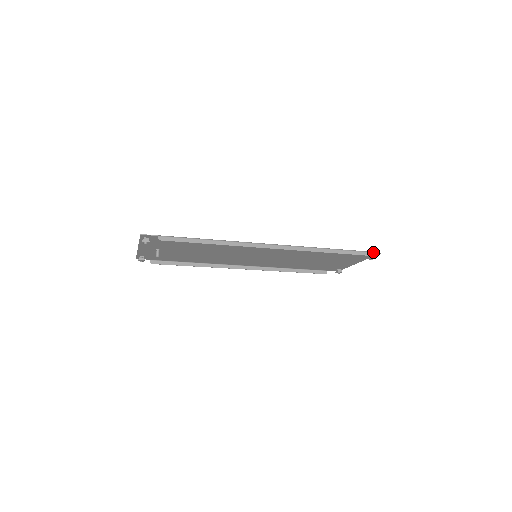
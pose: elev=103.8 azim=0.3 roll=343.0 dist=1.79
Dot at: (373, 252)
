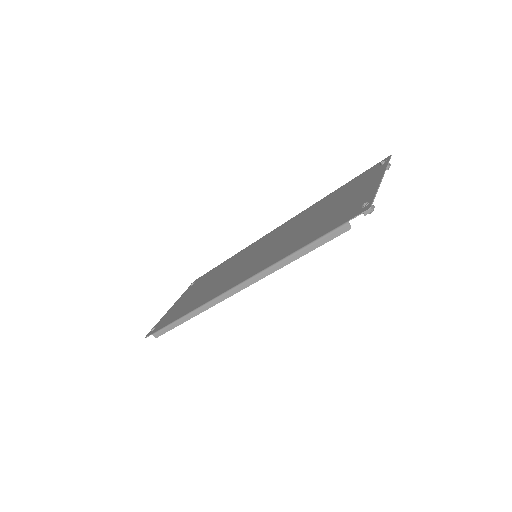
Dot at: (356, 216)
